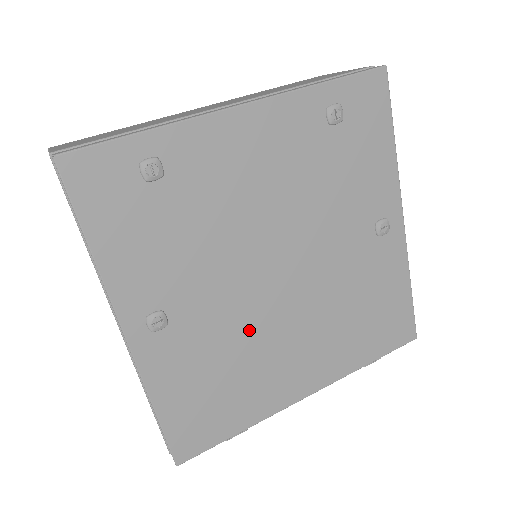
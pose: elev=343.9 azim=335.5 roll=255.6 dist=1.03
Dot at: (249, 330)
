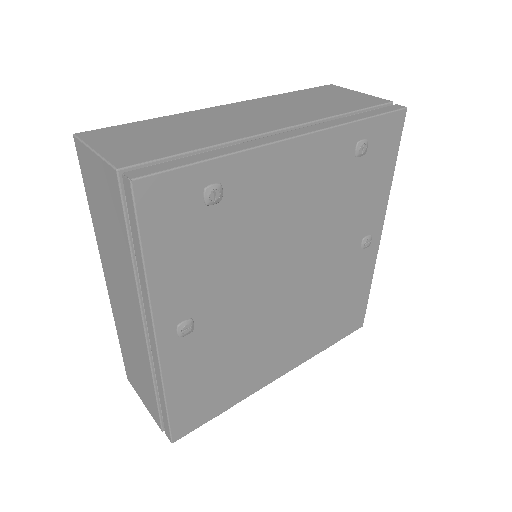
Dot at: (253, 329)
